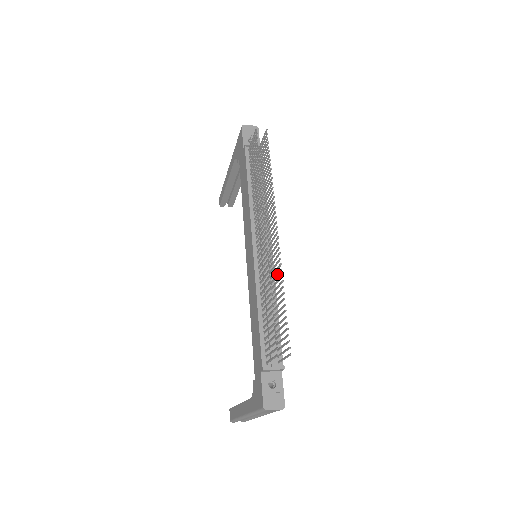
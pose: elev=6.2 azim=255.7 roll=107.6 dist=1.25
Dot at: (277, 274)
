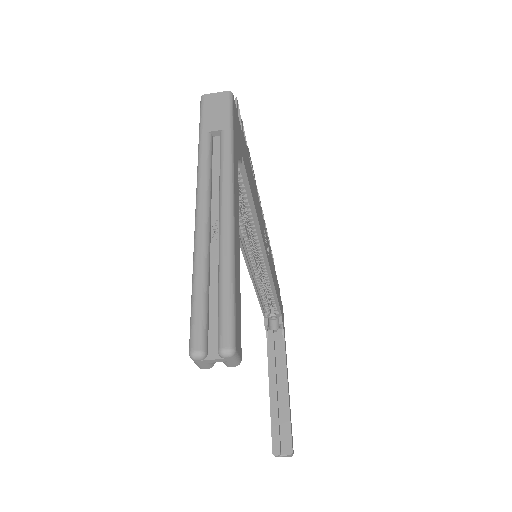
Dot at: occluded
